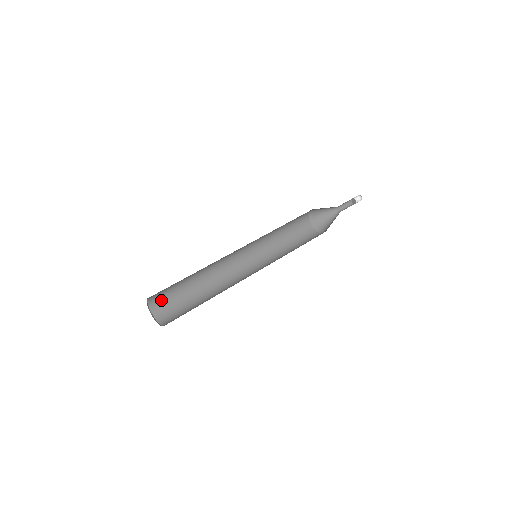
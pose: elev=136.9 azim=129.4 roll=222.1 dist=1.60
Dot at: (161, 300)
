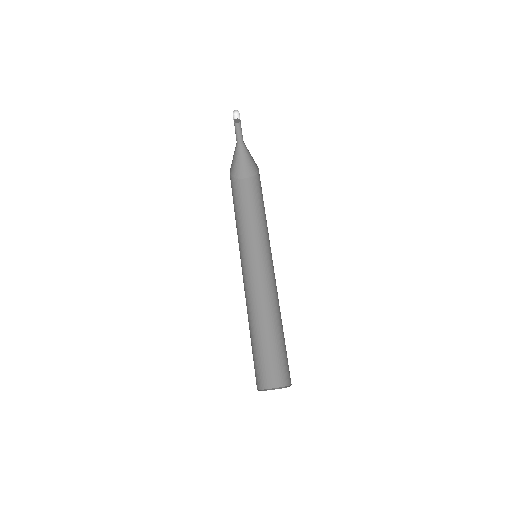
Dot at: (256, 374)
